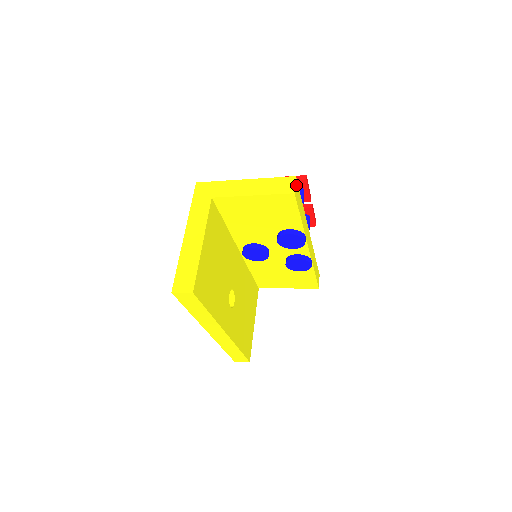
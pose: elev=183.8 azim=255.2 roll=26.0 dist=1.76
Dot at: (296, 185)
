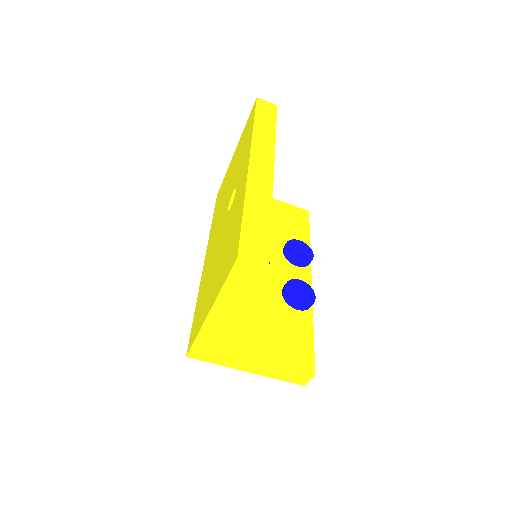
Dot at: occluded
